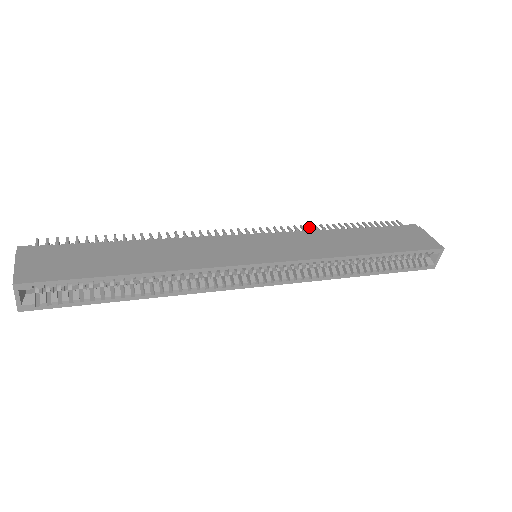
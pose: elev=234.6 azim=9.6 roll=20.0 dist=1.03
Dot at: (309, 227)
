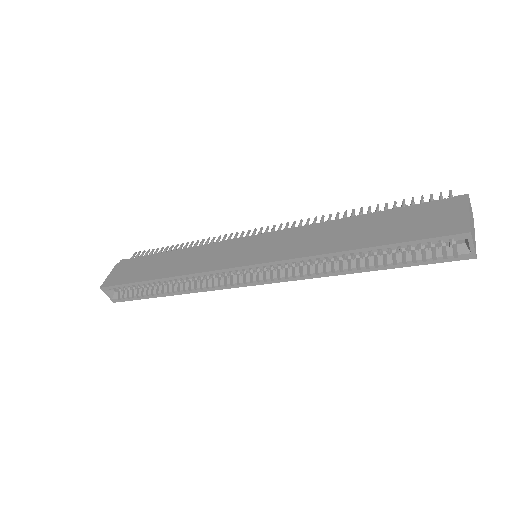
Dot at: (321, 218)
